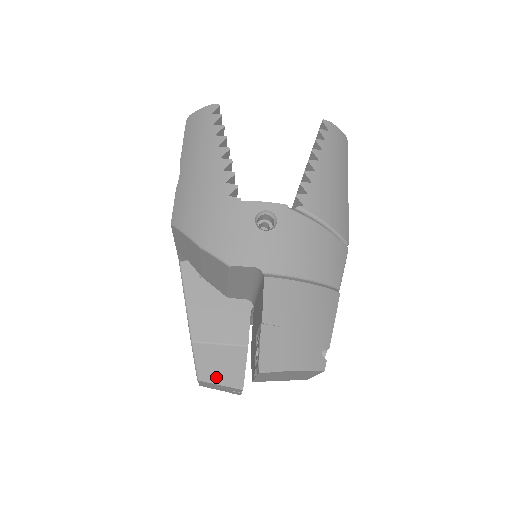
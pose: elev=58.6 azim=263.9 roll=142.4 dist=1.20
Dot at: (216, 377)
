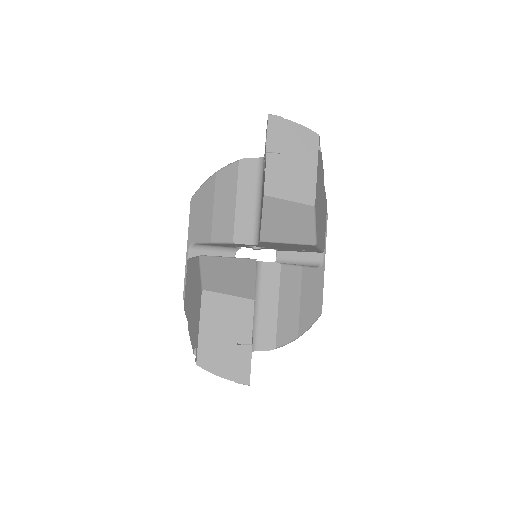
Dot at: (223, 287)
